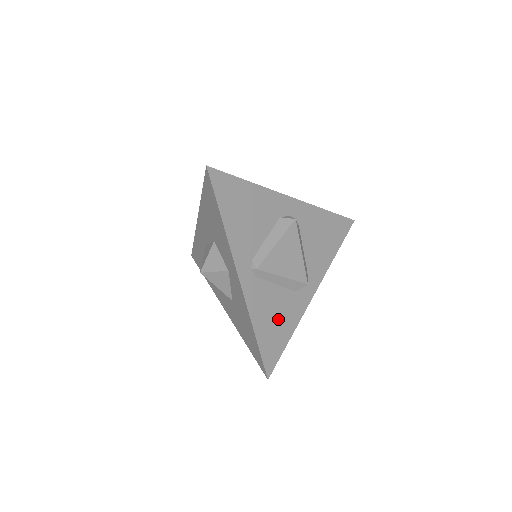
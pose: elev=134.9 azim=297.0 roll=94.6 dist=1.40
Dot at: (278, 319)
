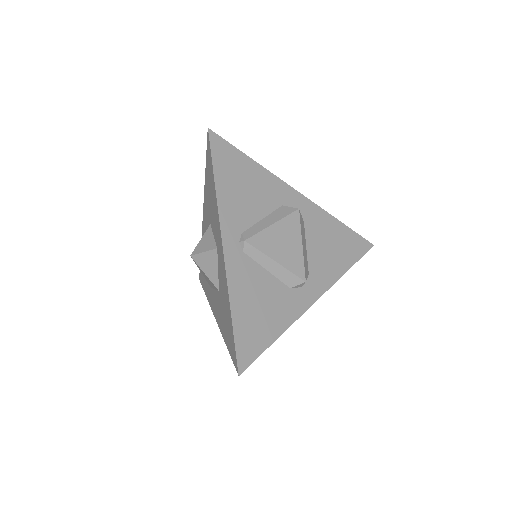
Dot at: (264, 310)
